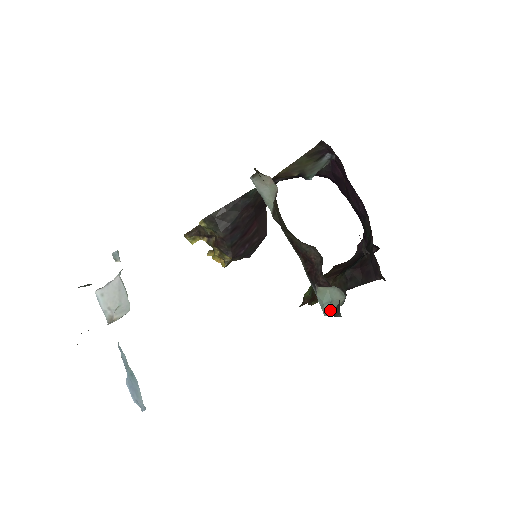
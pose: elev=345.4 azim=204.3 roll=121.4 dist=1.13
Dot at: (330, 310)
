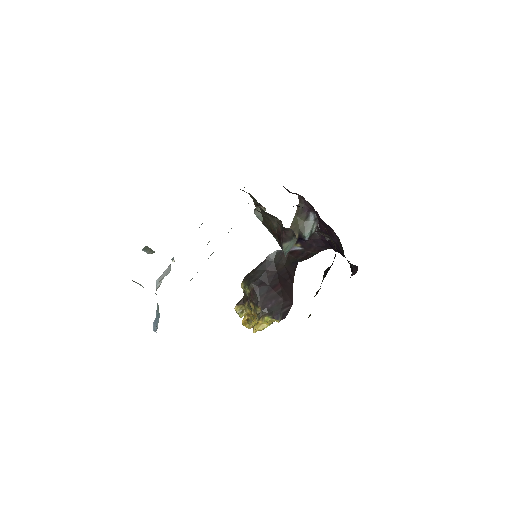
Dot at: (288, 251)
